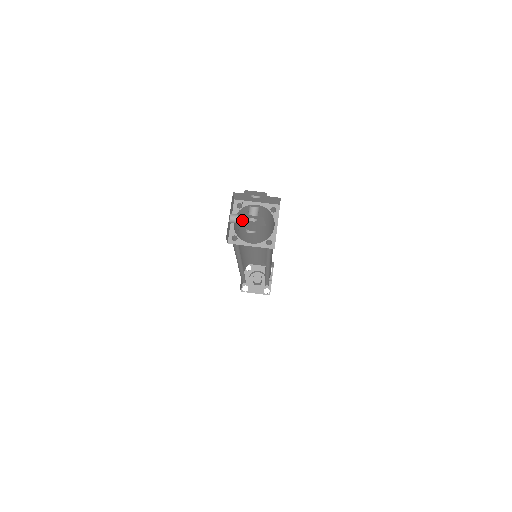
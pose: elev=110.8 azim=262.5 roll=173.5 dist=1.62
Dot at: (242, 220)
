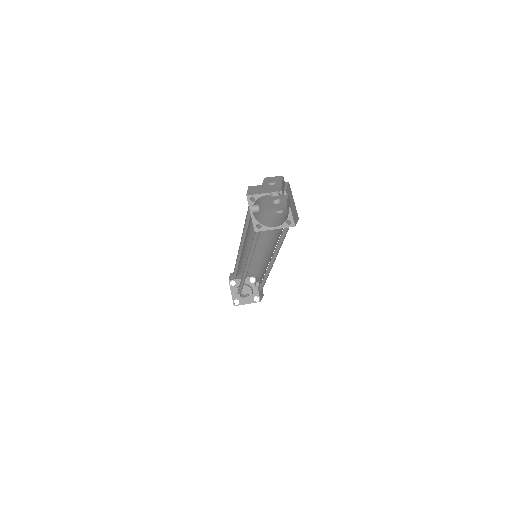
Dot at: (267, 205)
